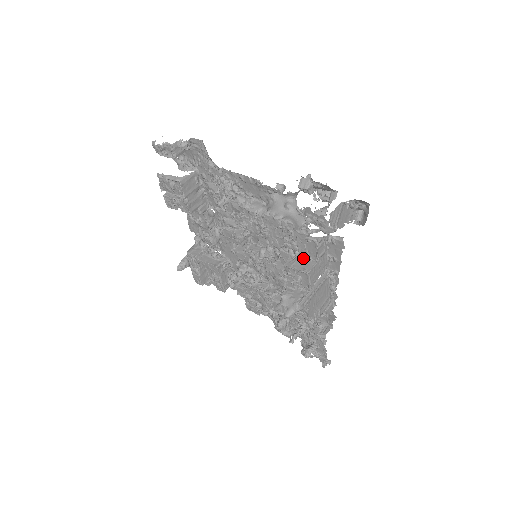
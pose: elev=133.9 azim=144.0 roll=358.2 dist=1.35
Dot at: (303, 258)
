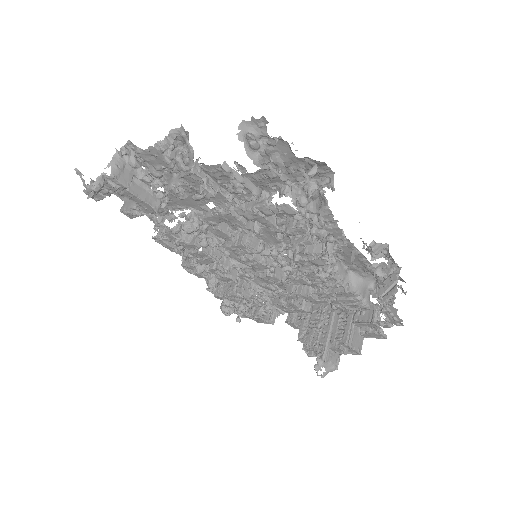
Dot at: (356, 333)
